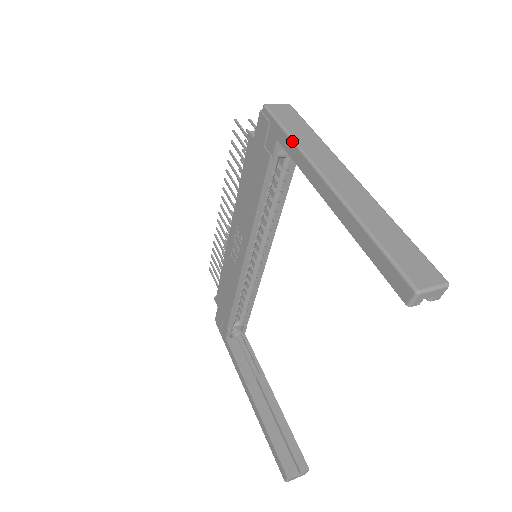
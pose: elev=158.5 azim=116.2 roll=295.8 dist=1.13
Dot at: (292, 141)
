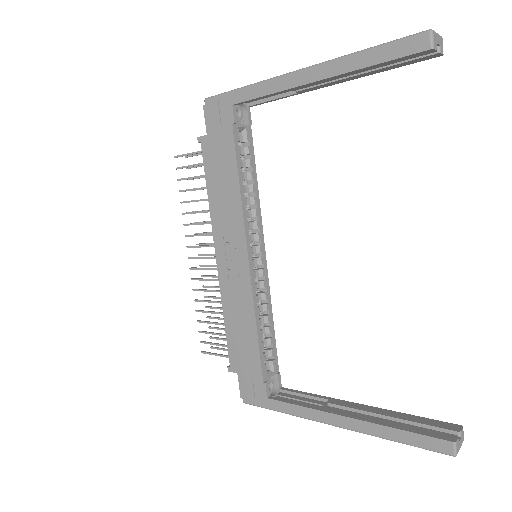
Dot at: (249, 86)
